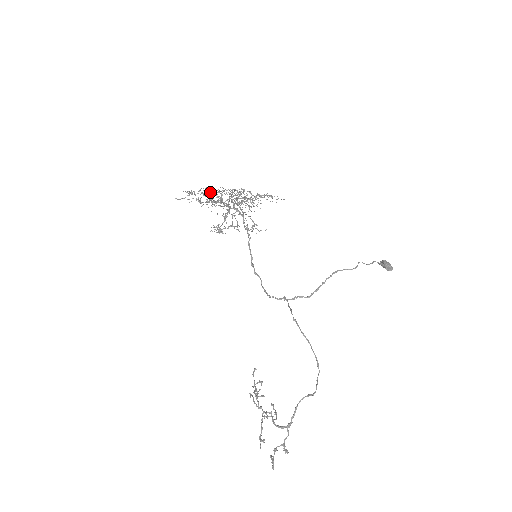
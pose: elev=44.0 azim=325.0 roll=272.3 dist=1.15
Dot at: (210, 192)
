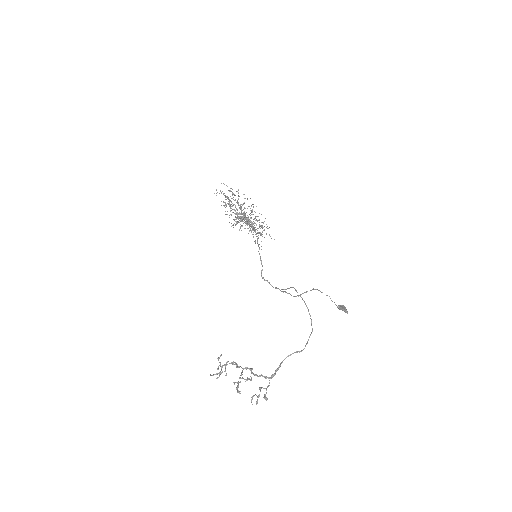
Dot at: (231, 202)
